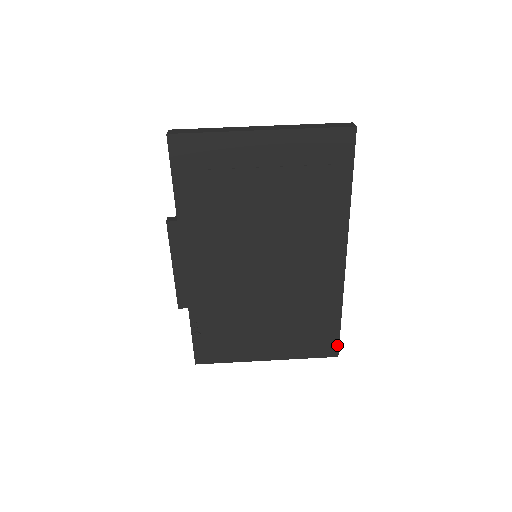
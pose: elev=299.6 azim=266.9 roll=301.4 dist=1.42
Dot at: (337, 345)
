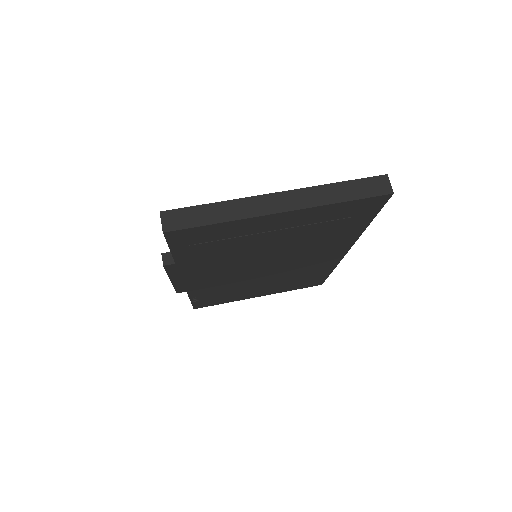
Dot at: (323, 281)
